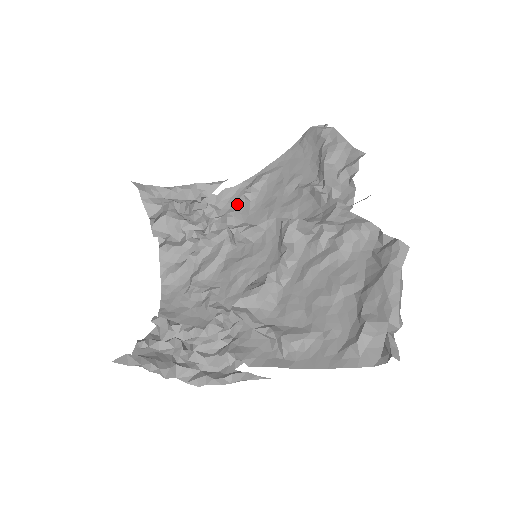
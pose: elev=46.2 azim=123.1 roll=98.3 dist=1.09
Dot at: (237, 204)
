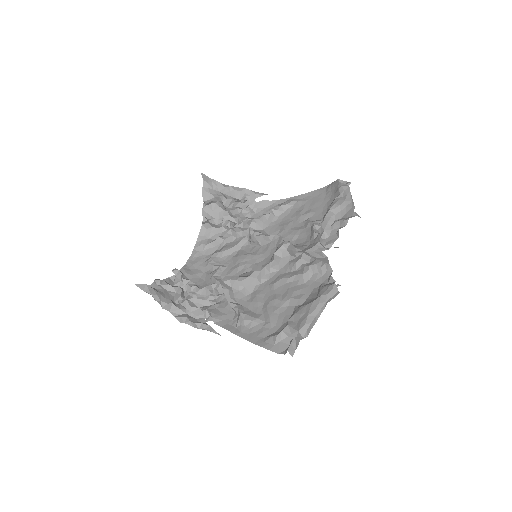
Dot at: (264, 215)
